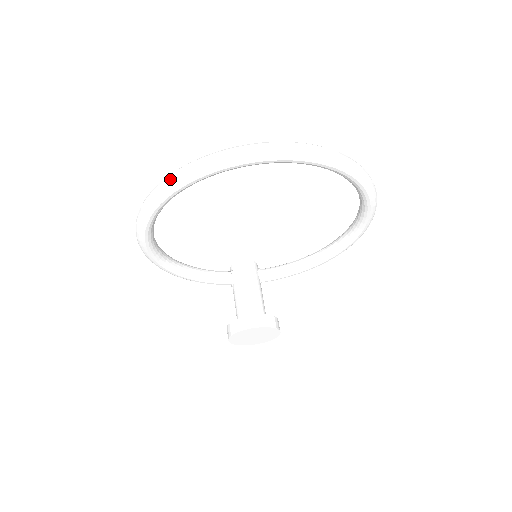
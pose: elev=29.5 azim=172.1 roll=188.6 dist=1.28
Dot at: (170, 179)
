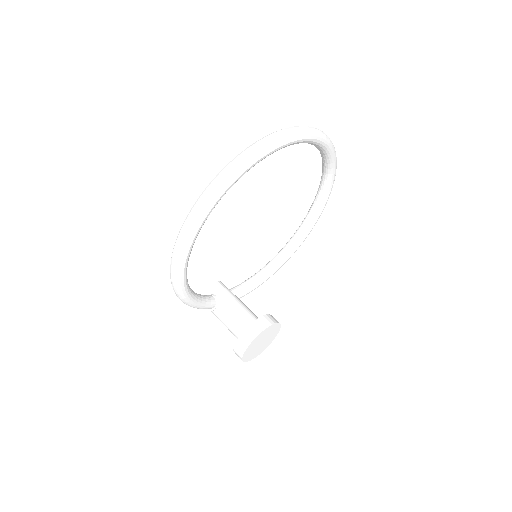
Dot at: (247, 154)
